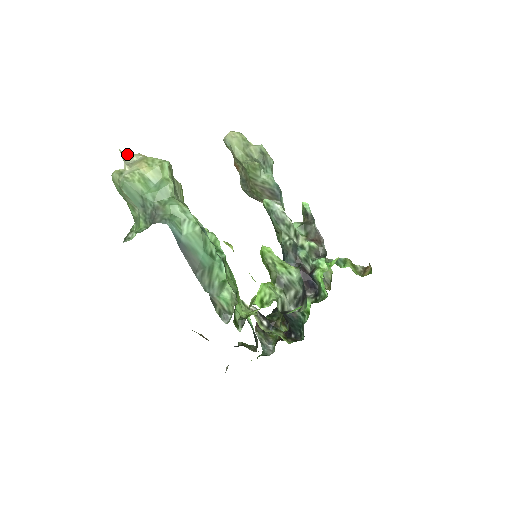
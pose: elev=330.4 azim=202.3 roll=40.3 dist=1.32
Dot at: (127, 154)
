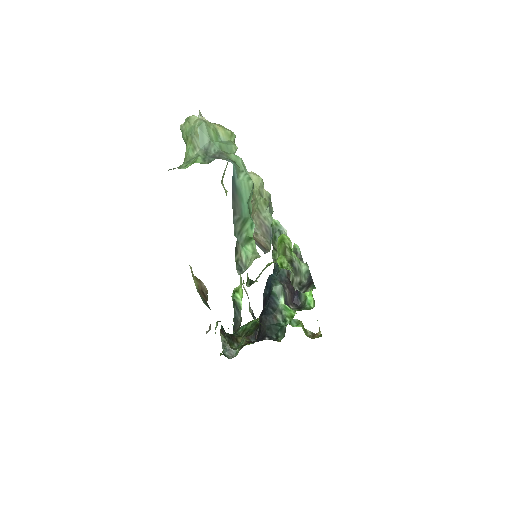
Dot at: occluded
